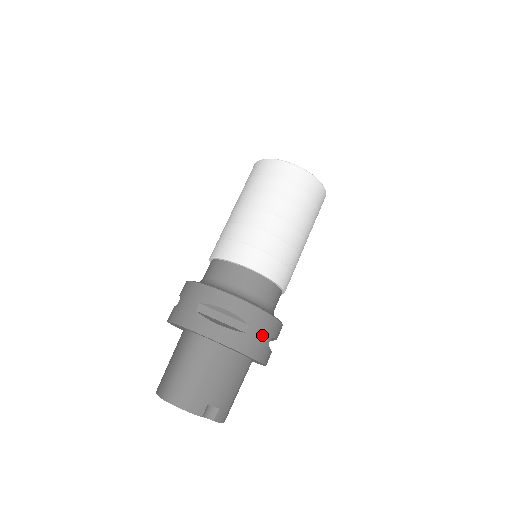
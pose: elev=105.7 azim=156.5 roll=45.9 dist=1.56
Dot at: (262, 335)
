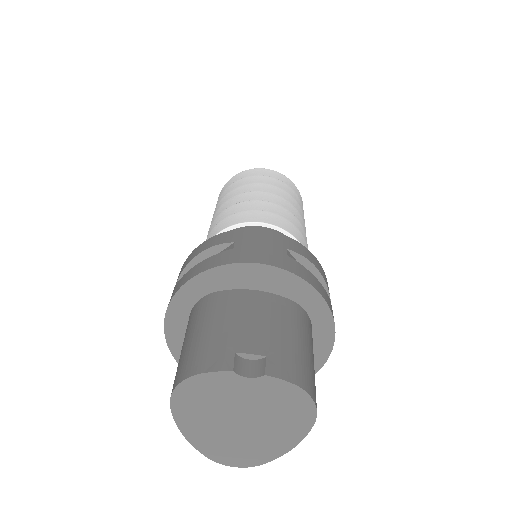
Dot at: (263, 245)
